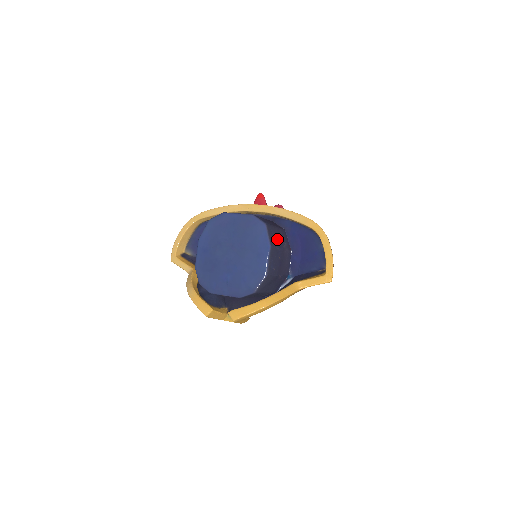
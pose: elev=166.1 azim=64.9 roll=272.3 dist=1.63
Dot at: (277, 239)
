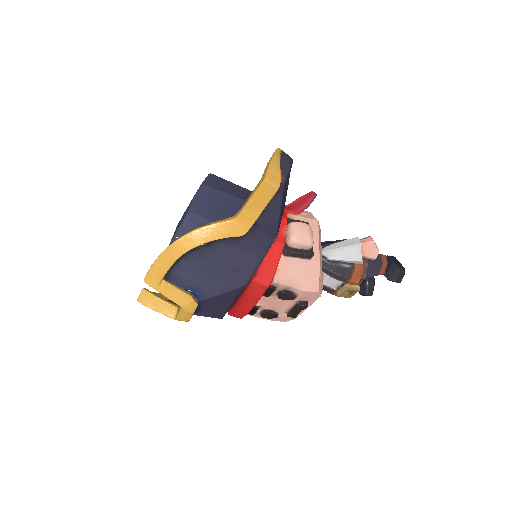
Dot at: (233, 190)
